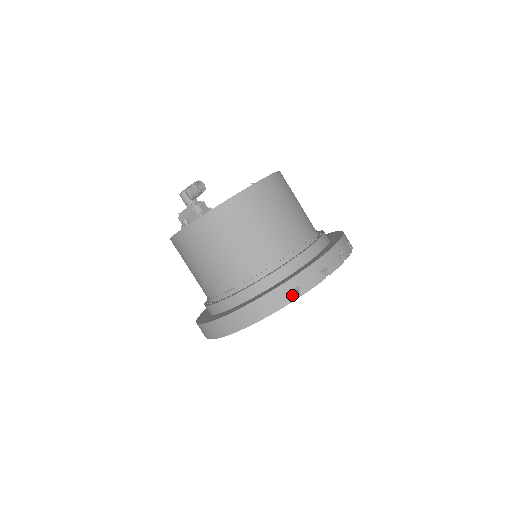
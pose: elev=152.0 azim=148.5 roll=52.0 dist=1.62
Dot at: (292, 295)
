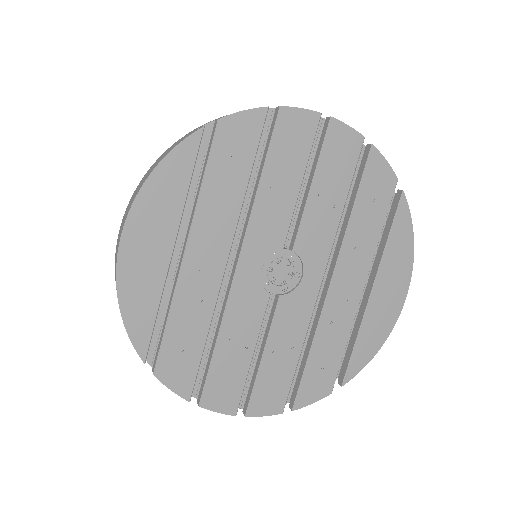
Dot at: (212, 137)
